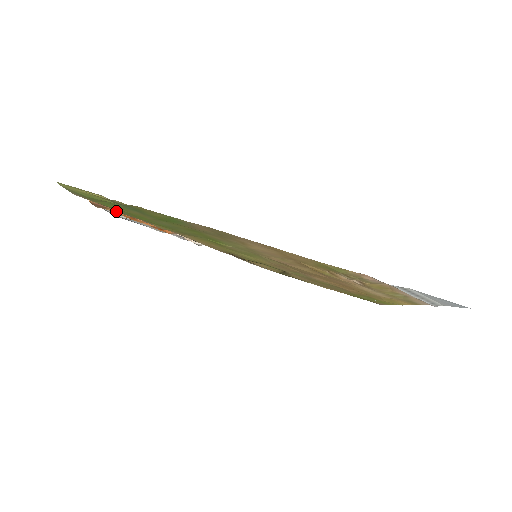
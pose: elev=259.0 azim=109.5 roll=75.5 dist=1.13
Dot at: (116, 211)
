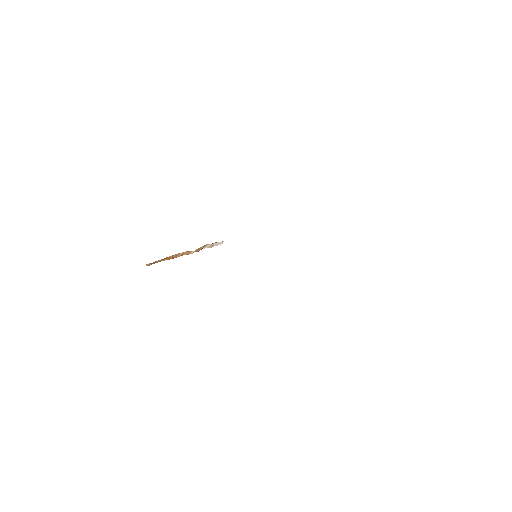
Dot at: (163, 260)
